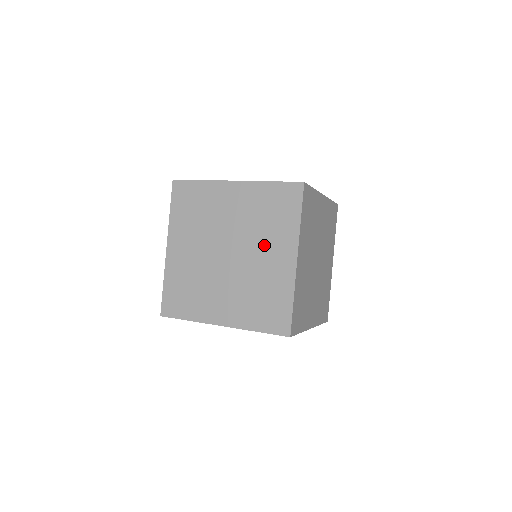
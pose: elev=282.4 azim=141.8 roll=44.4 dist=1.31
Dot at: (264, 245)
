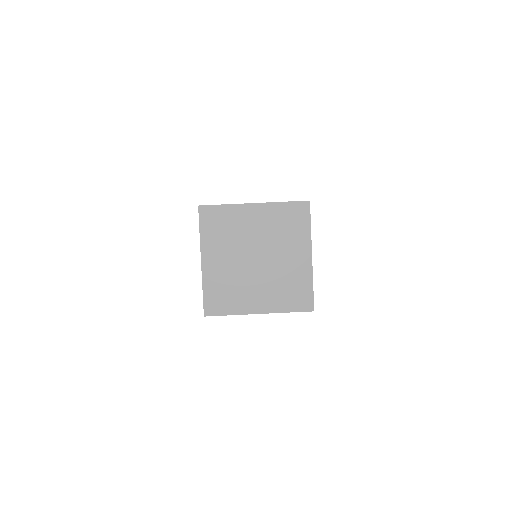
Dot at: (285, 249)
